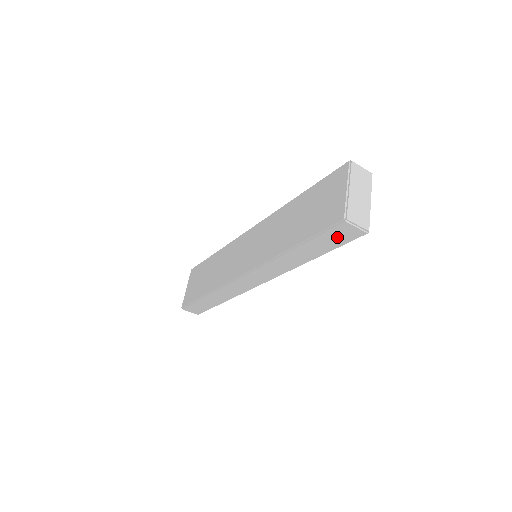
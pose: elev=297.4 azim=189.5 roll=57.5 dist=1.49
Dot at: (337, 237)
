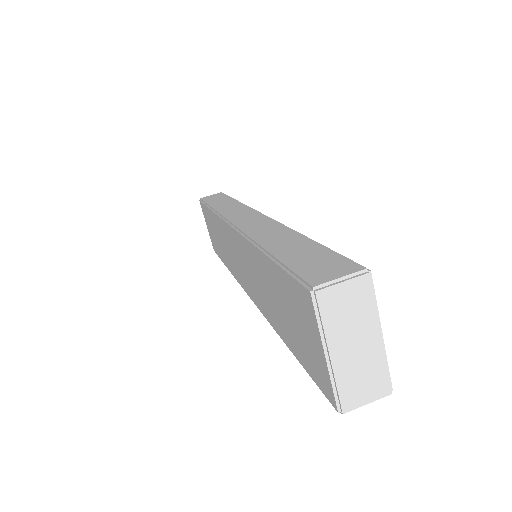
Dot at: occluded
